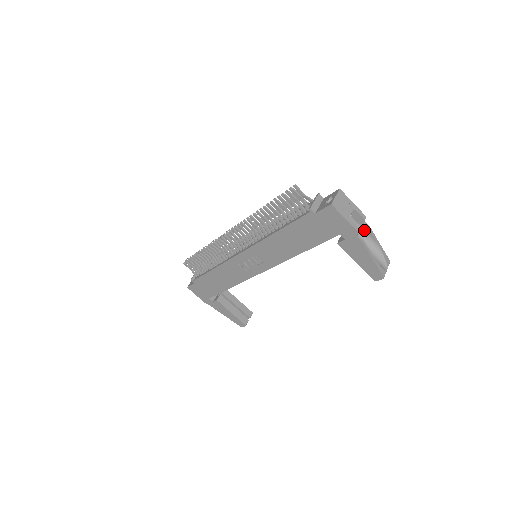
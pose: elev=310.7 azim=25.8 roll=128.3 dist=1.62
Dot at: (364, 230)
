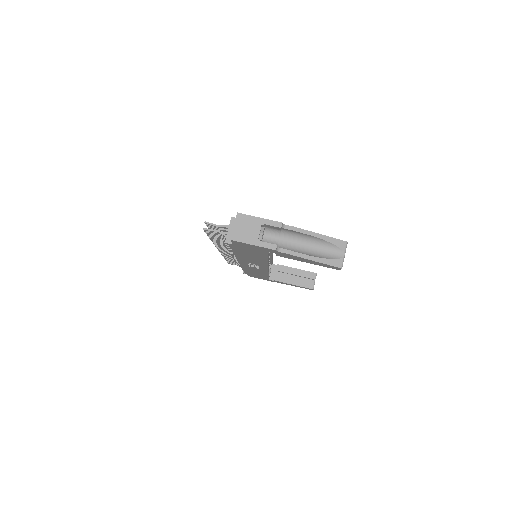
Dot at: (293, 232)
